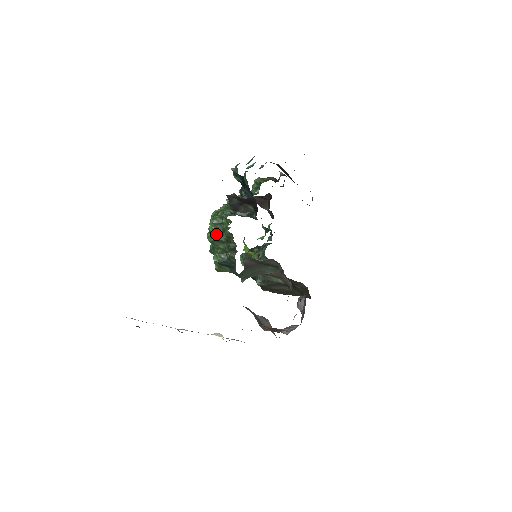
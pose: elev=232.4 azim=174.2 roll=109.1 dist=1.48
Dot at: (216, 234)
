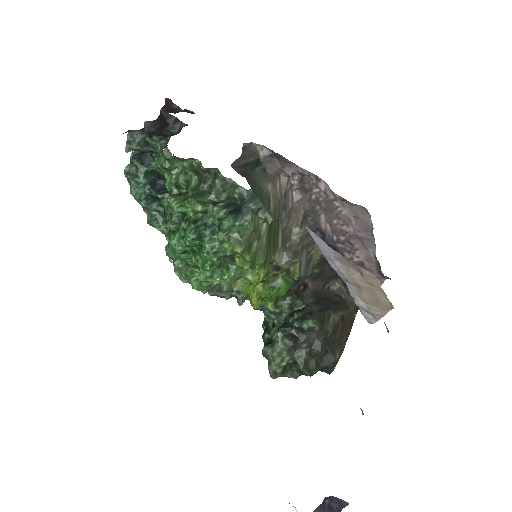
Dot at: (187, 199)
